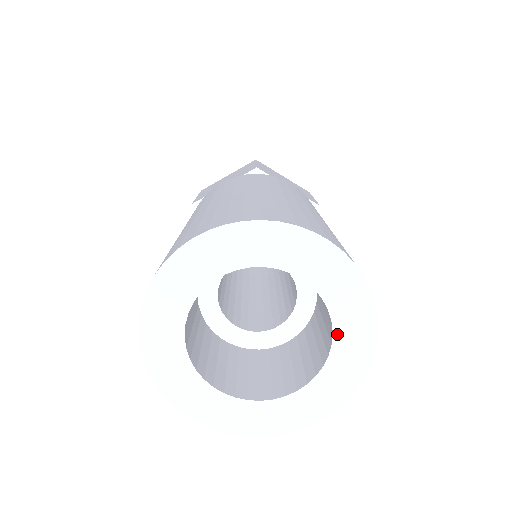
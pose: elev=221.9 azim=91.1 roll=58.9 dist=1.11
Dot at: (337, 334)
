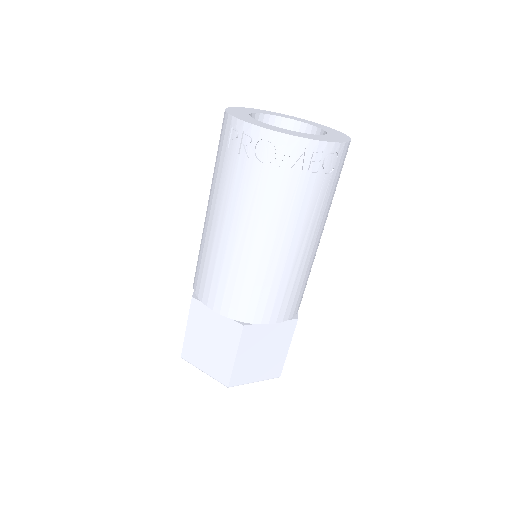
Dot at: (329, 133)
